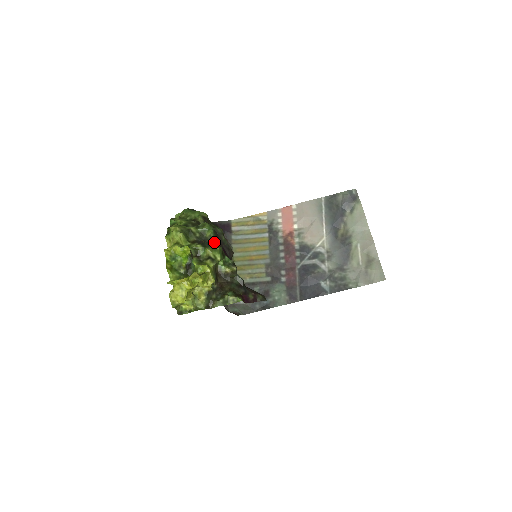
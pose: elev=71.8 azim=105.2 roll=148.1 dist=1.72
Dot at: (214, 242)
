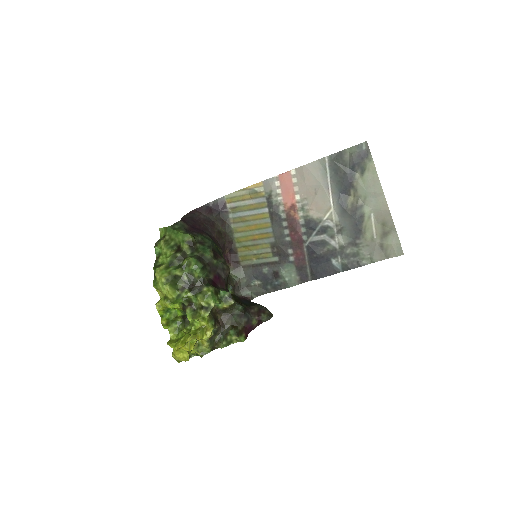
Dot at: (204, 281)
